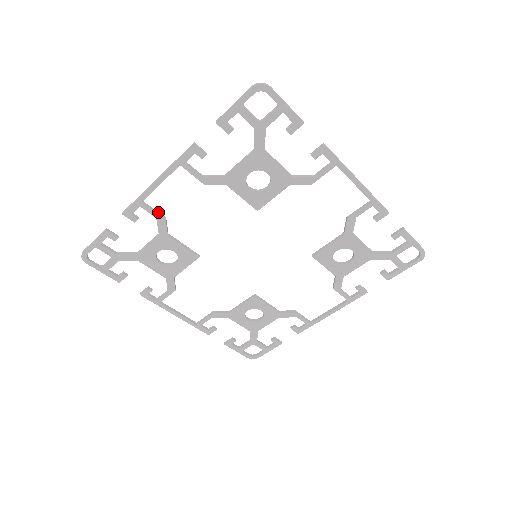
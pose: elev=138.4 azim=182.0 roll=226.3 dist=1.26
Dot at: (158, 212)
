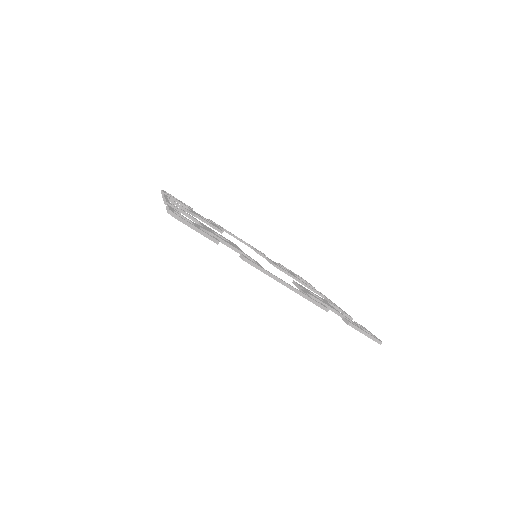
Dot at: (259, 264)
